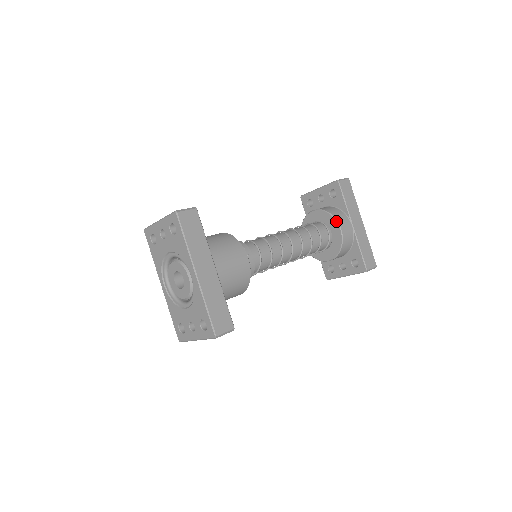
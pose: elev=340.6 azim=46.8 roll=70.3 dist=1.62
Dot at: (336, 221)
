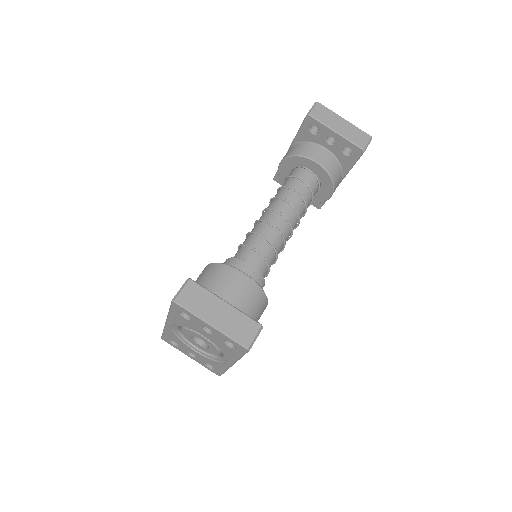
Dot at: (333, 191)
